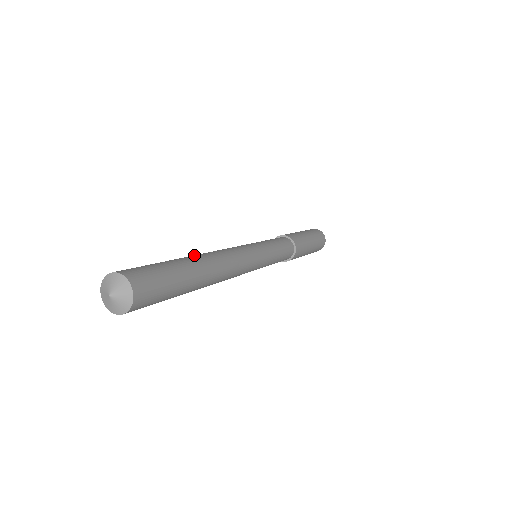
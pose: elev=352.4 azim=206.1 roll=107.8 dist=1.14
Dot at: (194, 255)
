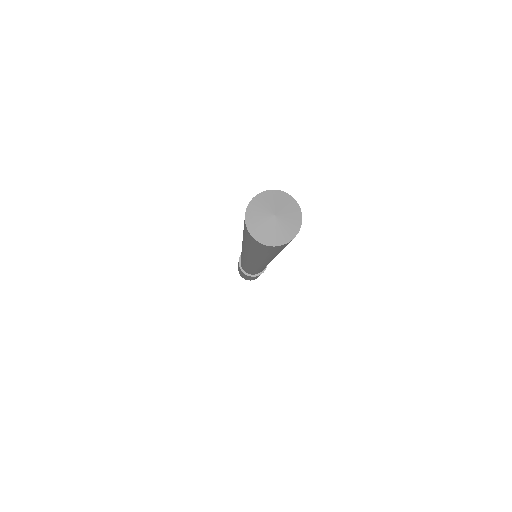
Dot at: occluded
